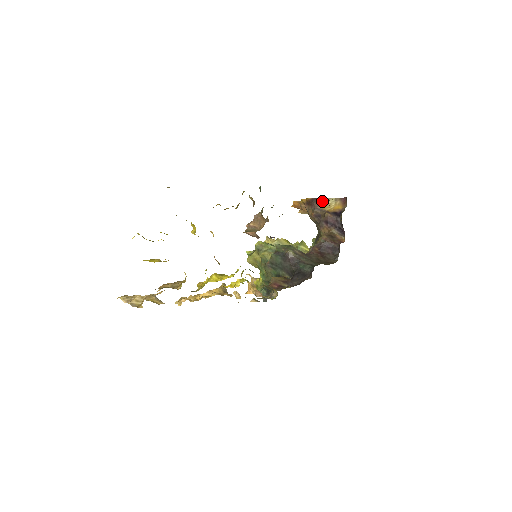
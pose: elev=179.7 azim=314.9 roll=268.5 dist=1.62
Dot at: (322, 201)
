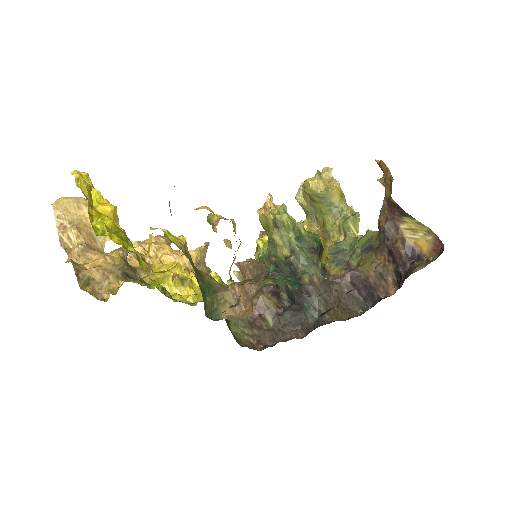
Dot at: (409, 219)
